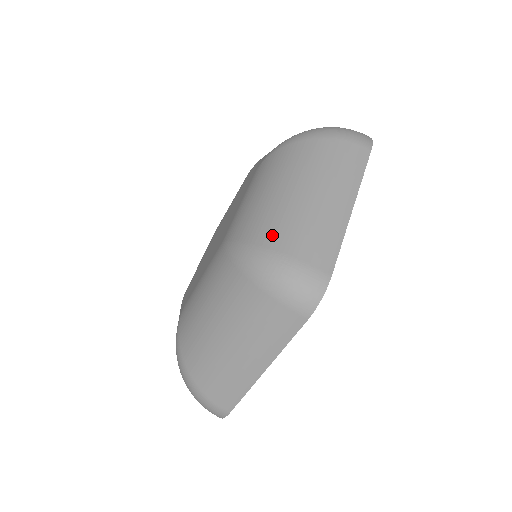
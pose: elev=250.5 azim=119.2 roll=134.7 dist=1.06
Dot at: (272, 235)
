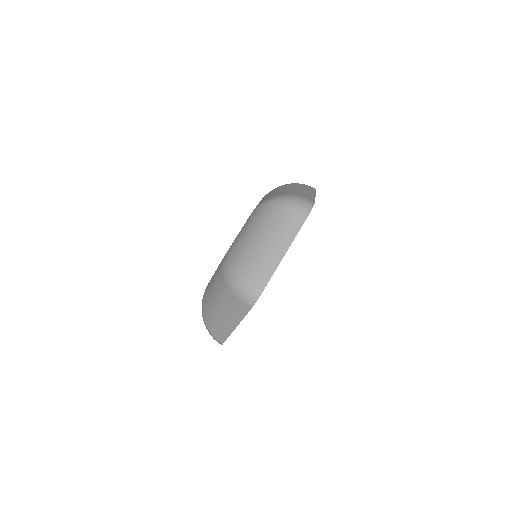
Dot at: (283, 194)
